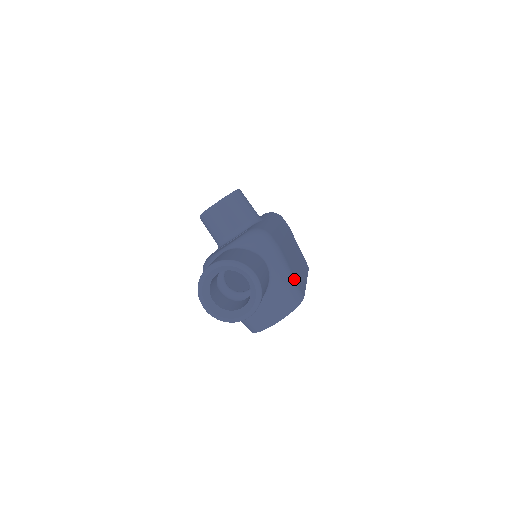
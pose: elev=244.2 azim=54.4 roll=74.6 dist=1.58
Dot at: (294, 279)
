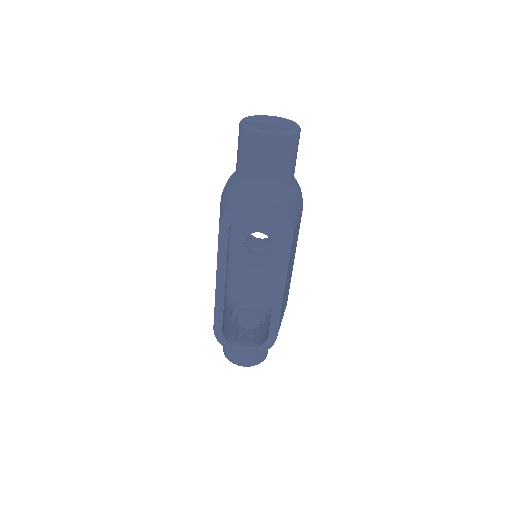
Dot at: (297, 223)
